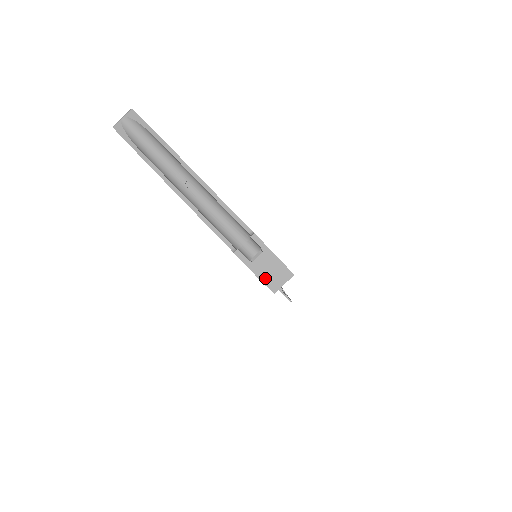
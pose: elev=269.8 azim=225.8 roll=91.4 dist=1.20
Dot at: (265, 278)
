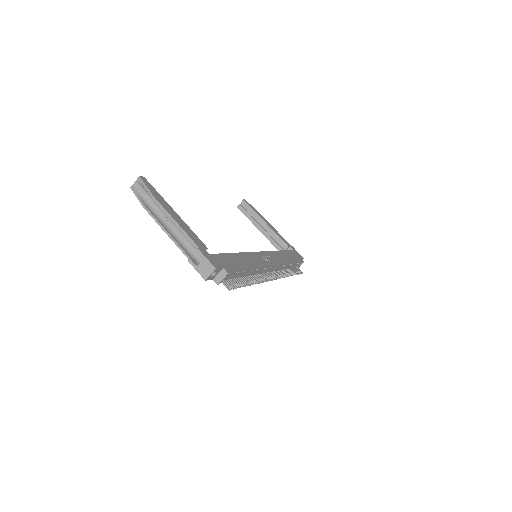
Dot at: (204, 276)
